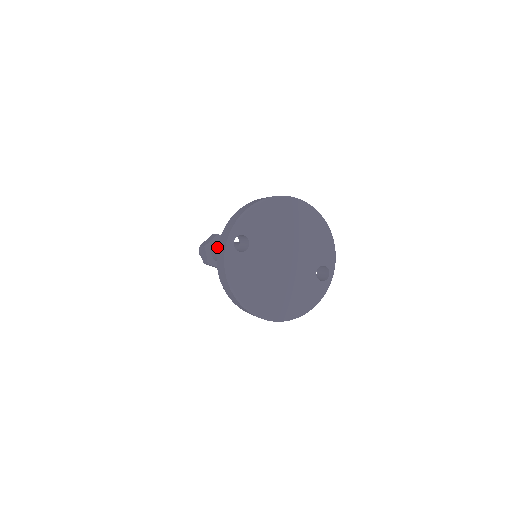
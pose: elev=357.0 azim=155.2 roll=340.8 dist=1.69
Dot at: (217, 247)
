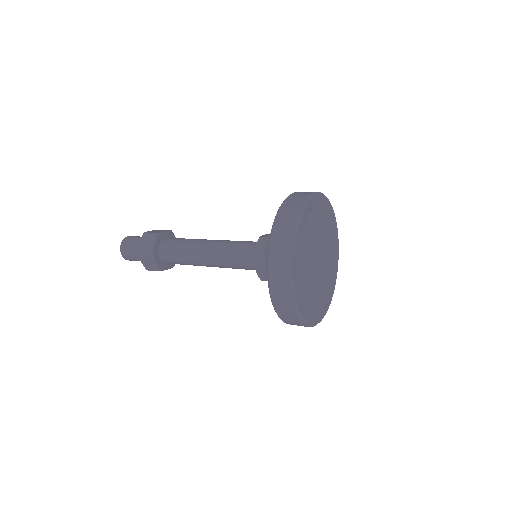
Dot at: (177, 239)
